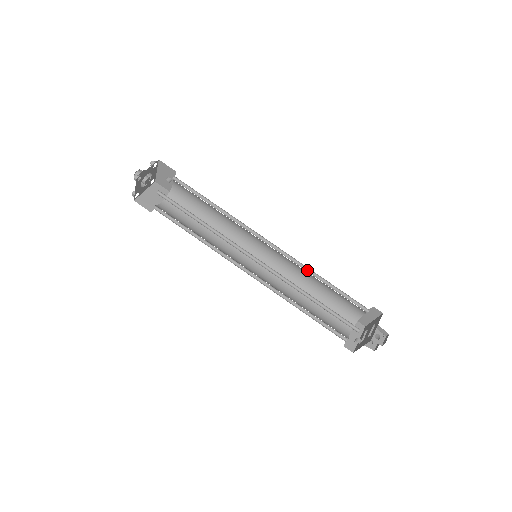
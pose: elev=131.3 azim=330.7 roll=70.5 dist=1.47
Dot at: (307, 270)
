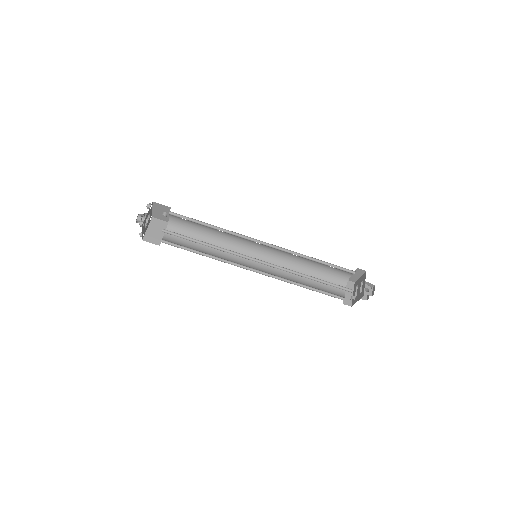
Dot at: (299, 255)
